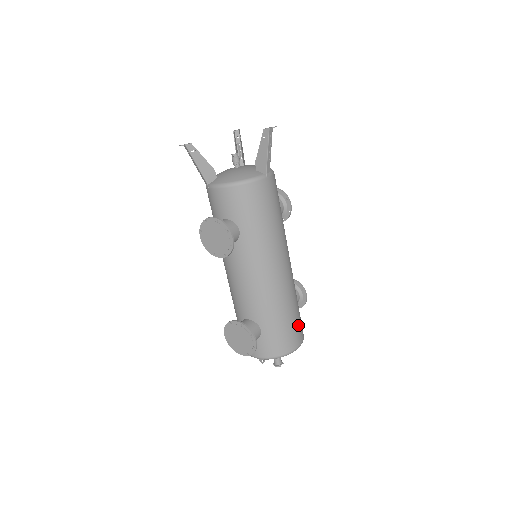
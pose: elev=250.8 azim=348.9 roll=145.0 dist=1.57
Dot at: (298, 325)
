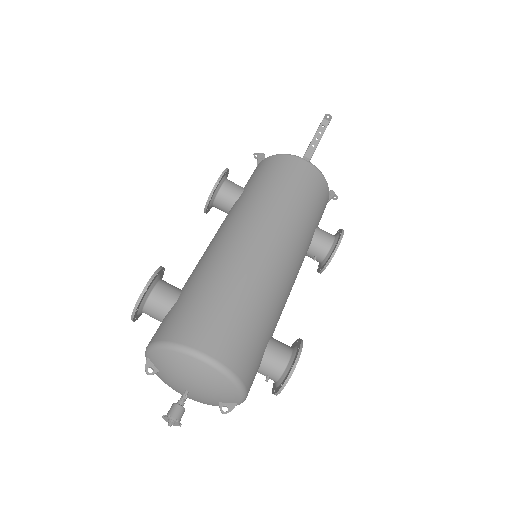
Dot at: (230, 327)
